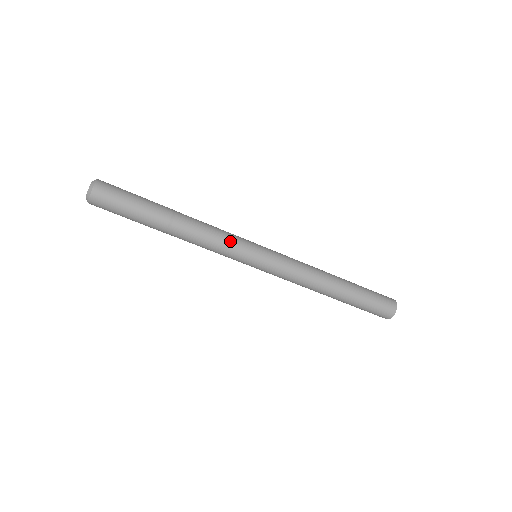
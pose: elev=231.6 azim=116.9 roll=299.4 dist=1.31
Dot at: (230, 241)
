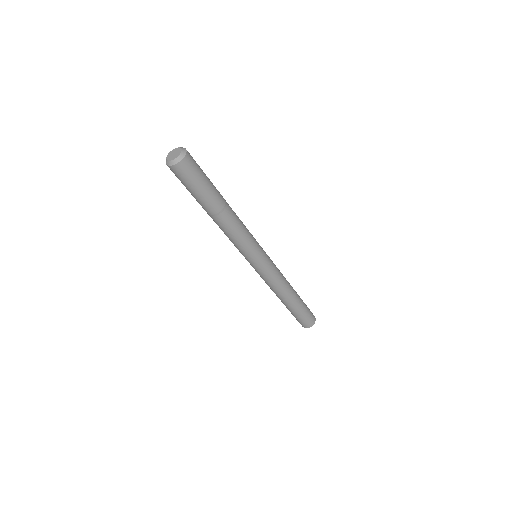
Dot at: (249, 243)
